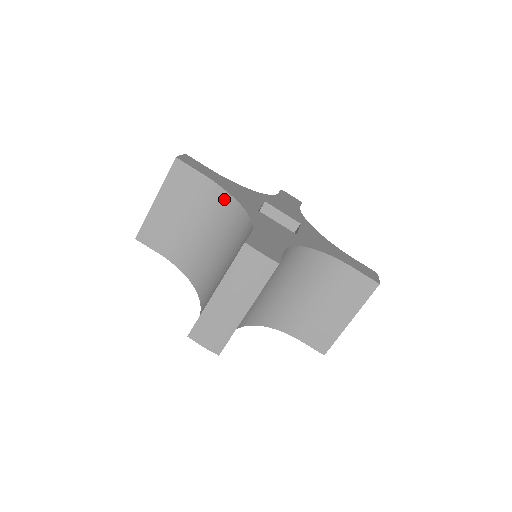
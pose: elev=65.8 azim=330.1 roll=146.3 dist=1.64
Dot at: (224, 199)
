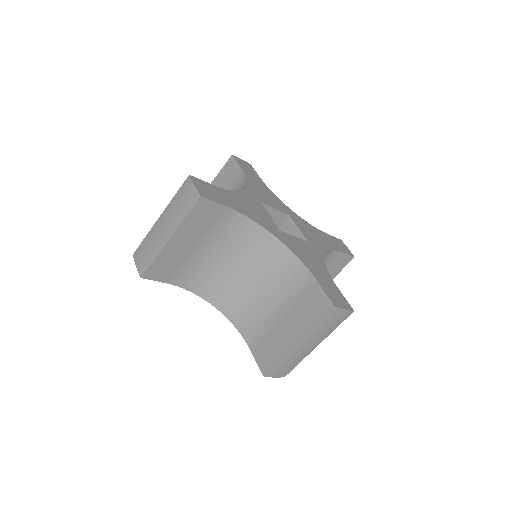
Dot at: (252, 229)
